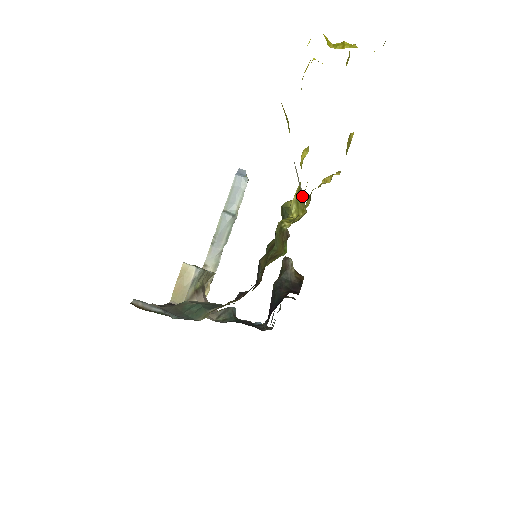
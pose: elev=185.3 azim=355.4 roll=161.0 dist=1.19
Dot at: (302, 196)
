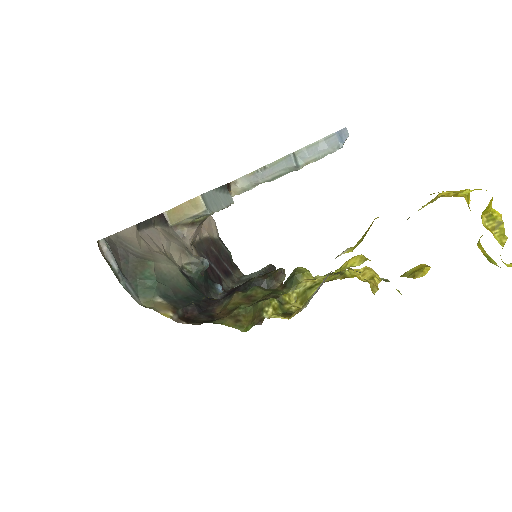
Dot at: occluded
